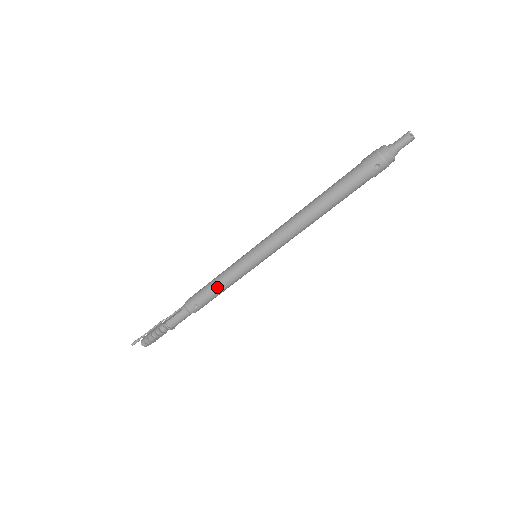
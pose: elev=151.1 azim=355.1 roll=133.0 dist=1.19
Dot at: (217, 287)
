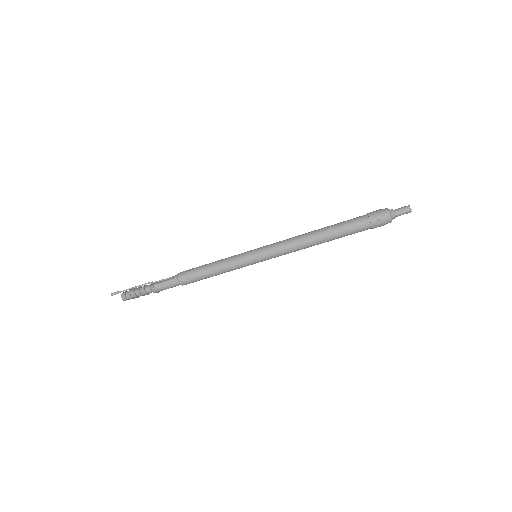
Dot at: (213, 269)
